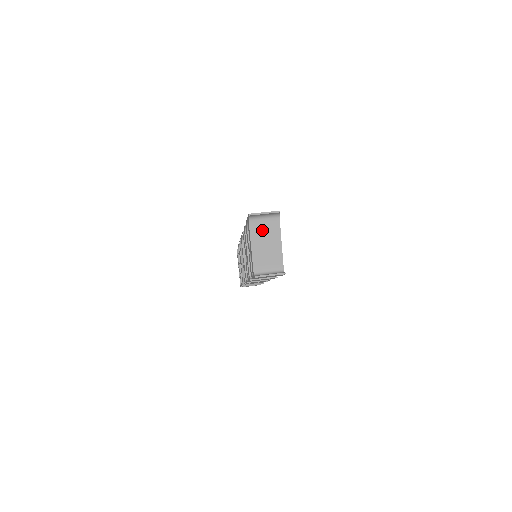
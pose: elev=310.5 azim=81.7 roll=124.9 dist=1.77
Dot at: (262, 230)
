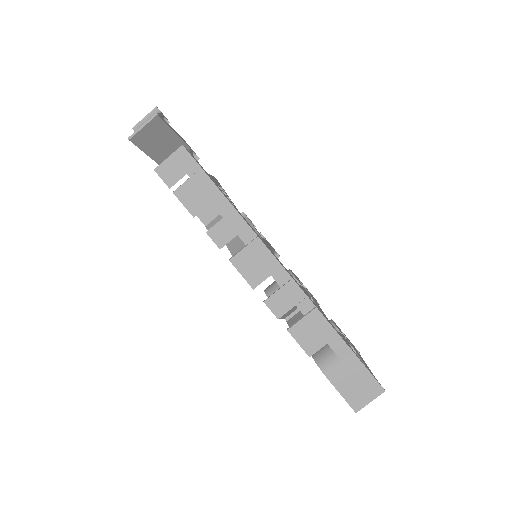
Dot at: occluded
